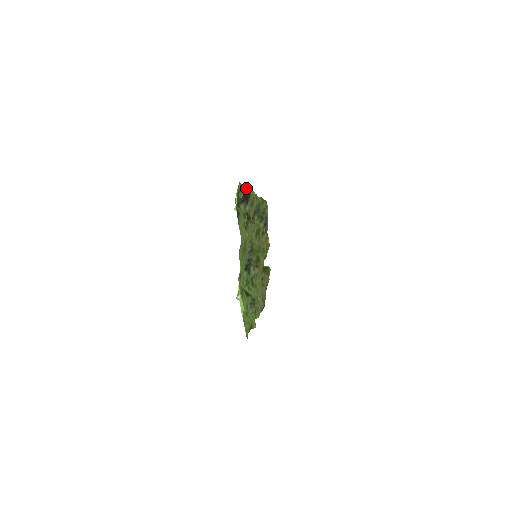
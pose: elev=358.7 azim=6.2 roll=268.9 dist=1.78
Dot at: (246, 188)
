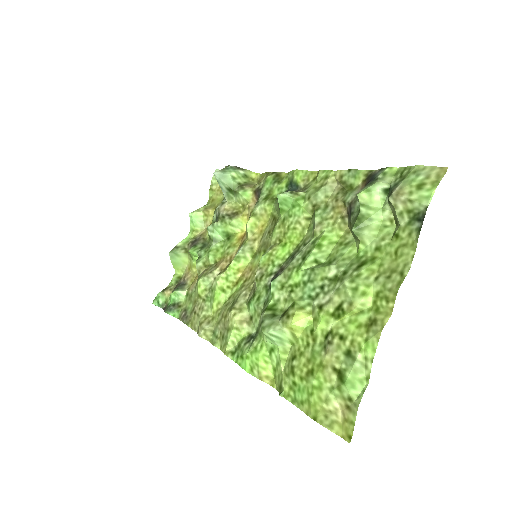
Dot at: (380, 170)
